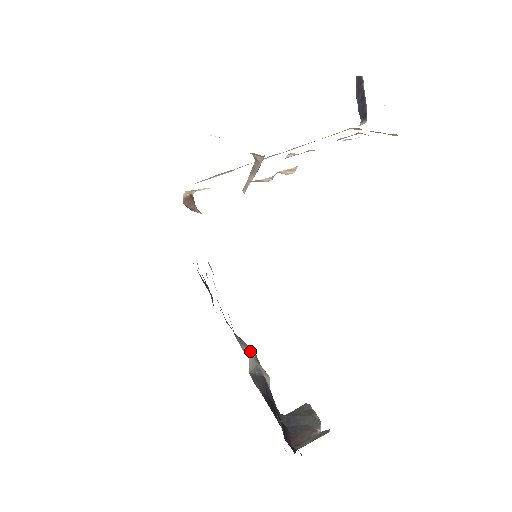
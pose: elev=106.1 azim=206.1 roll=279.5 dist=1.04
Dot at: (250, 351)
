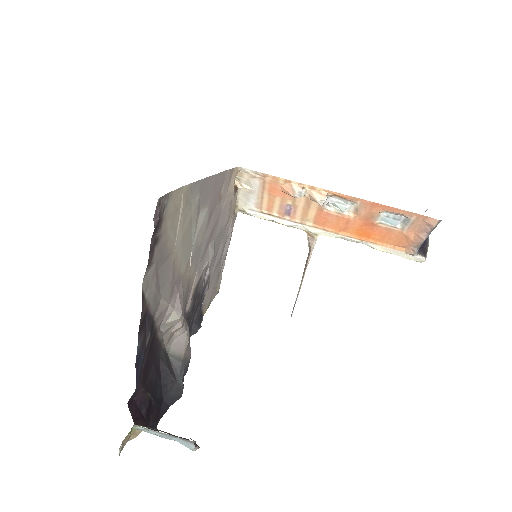
Dot at: (186, 325)
